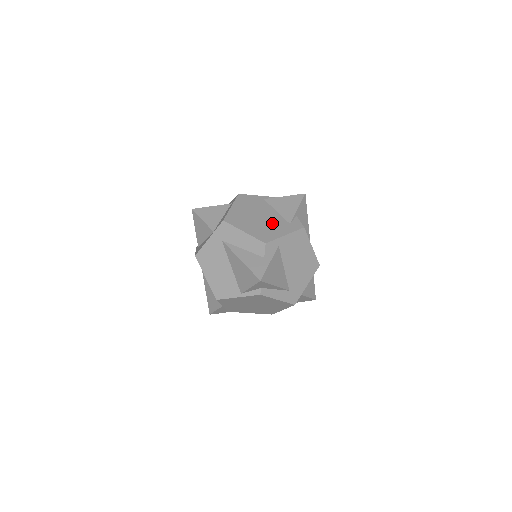
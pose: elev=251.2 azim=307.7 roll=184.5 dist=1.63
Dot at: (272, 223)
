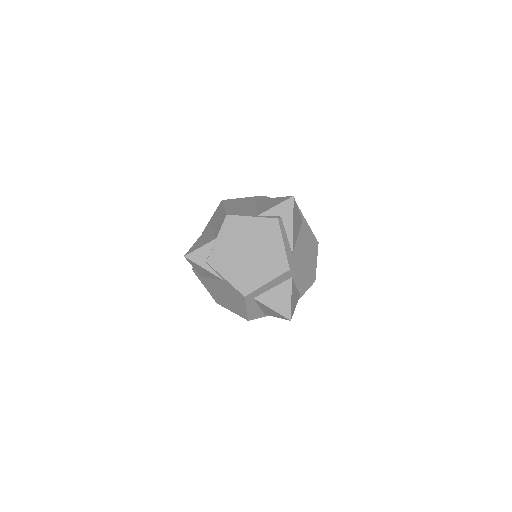
Dot at: occluded
